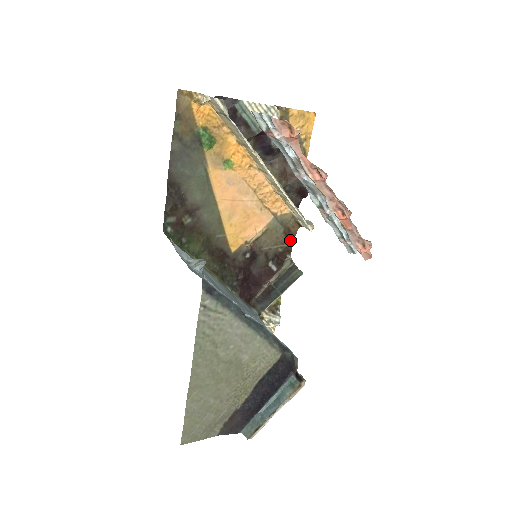
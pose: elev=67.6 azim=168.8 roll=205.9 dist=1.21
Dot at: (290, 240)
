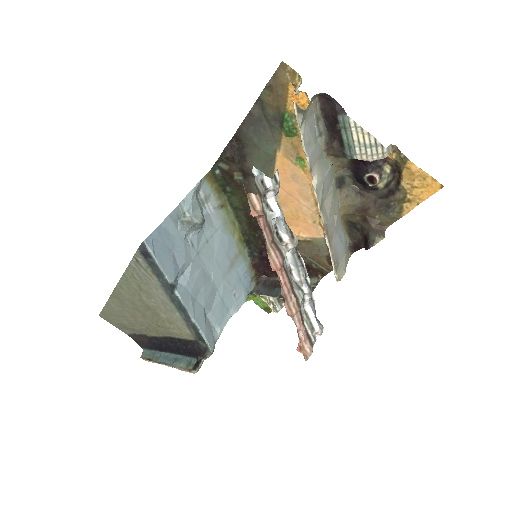
Dot at: (330, 267)
